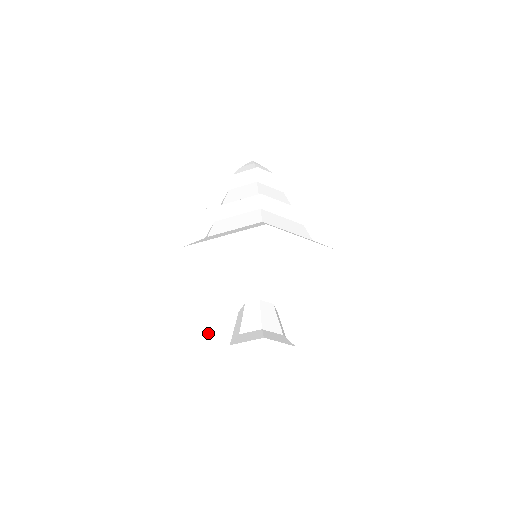
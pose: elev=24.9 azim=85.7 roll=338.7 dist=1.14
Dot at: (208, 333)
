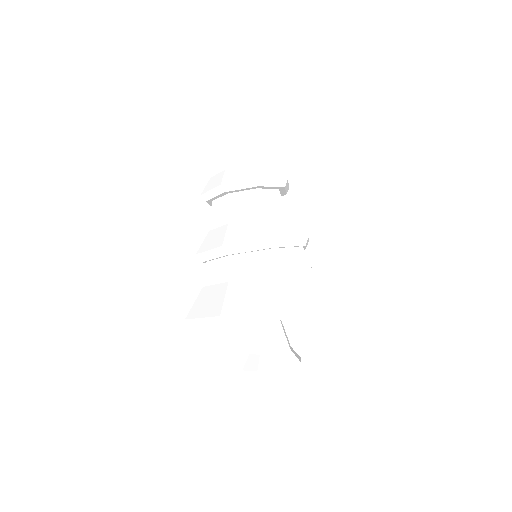
Dot at: occluded
